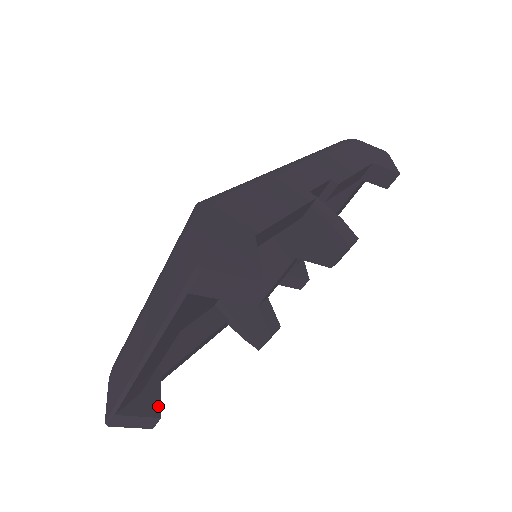
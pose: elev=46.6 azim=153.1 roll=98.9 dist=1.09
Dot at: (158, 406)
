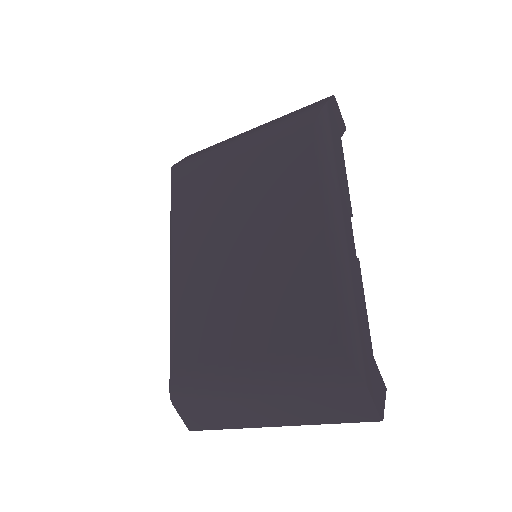
Dot at: occluded
